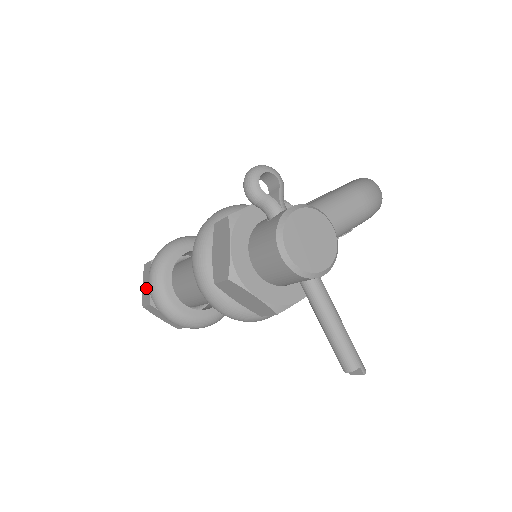
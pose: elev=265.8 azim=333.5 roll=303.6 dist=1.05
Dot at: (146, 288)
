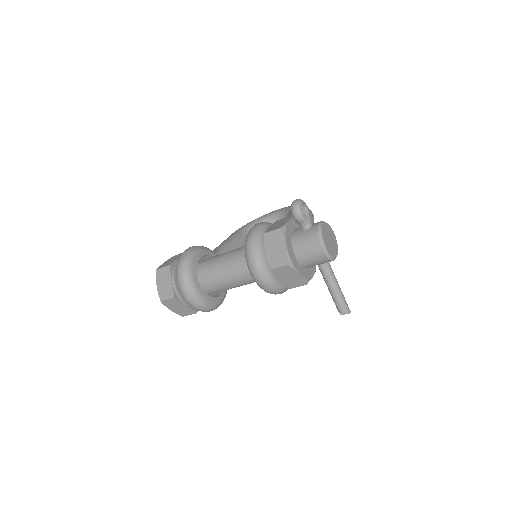
Dot at: (165, 286)
